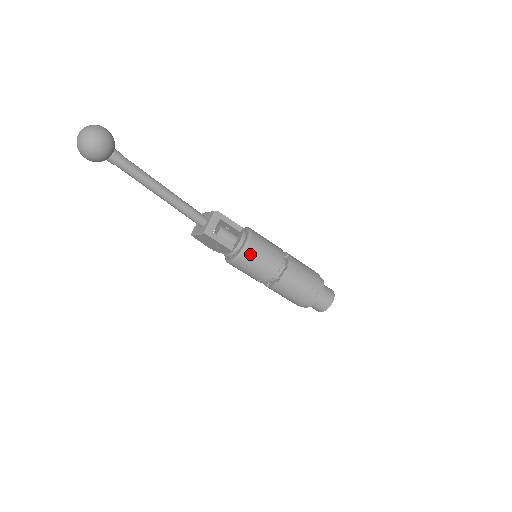
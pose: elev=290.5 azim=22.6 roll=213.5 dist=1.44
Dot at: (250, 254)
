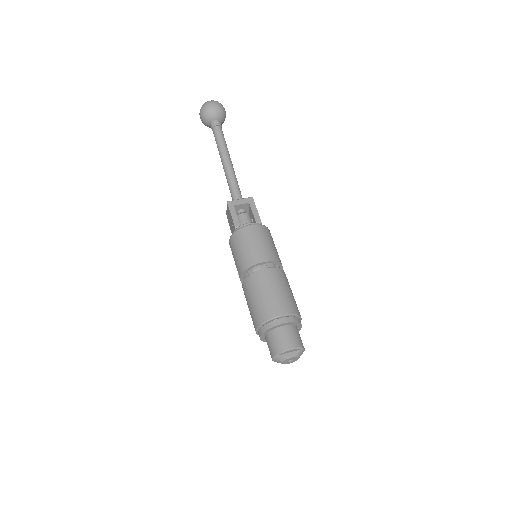
Dot at: (244, 234)
